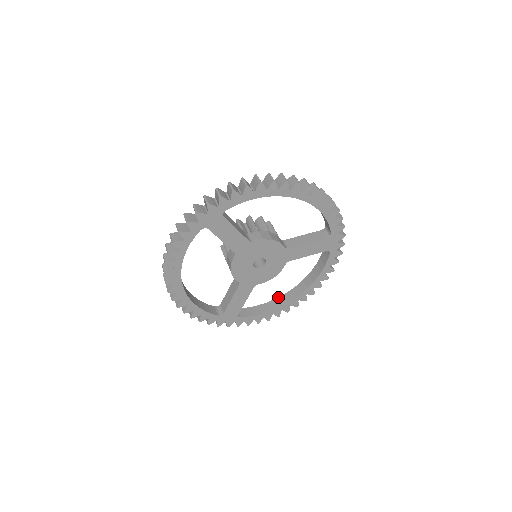
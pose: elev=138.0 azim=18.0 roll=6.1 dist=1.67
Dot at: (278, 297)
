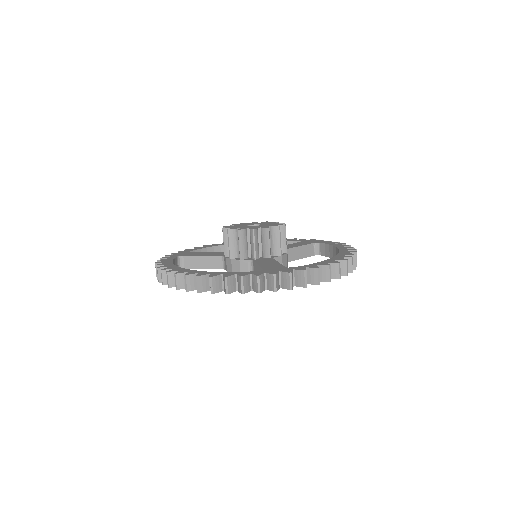
Dot at: occluded
